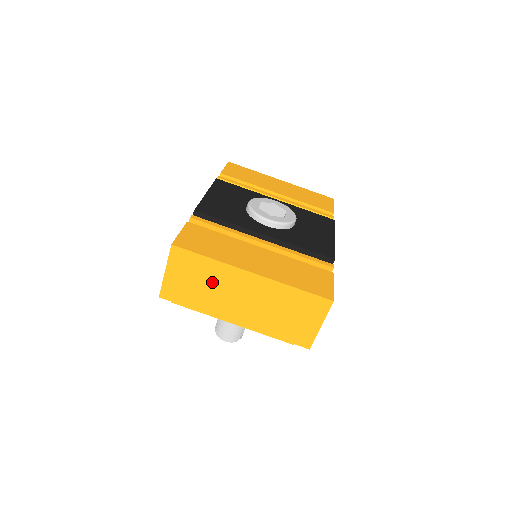
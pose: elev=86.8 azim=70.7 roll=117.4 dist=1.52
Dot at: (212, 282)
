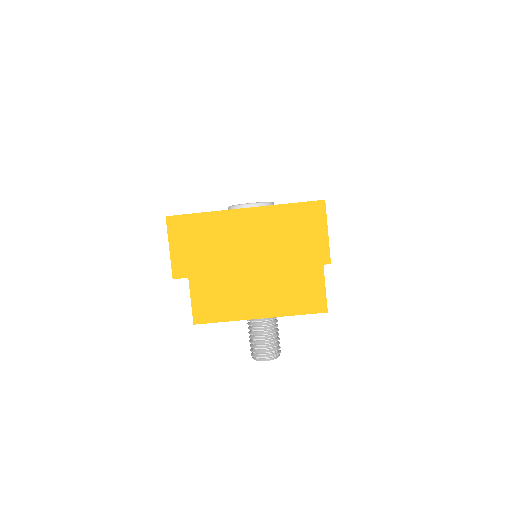
Dot at: (214, 237)
